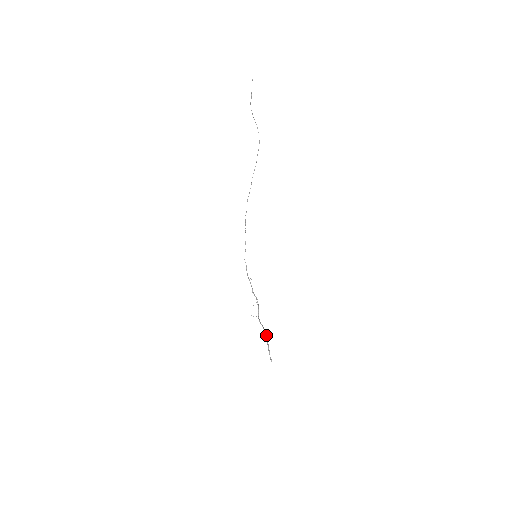
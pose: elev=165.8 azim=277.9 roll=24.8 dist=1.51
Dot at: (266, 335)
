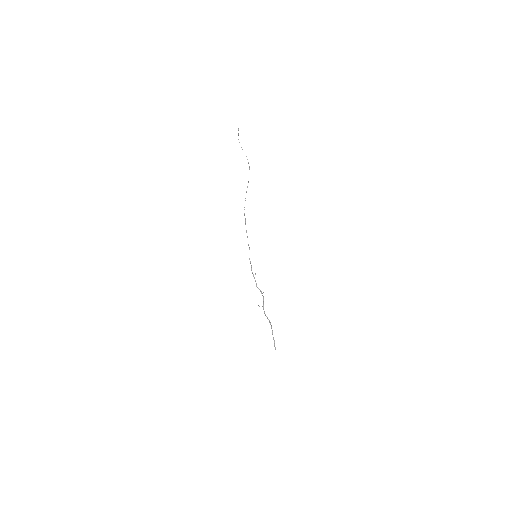
Dot at: occluded
